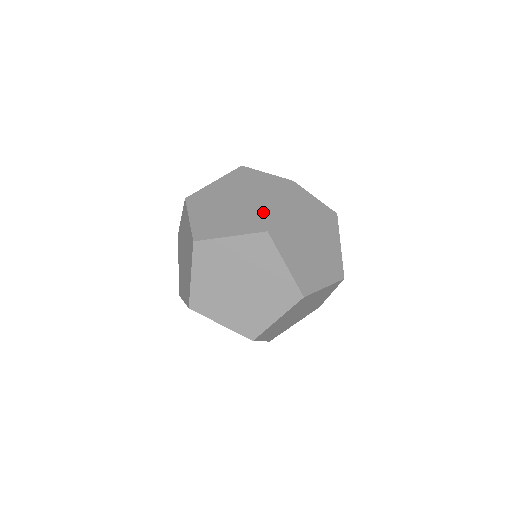
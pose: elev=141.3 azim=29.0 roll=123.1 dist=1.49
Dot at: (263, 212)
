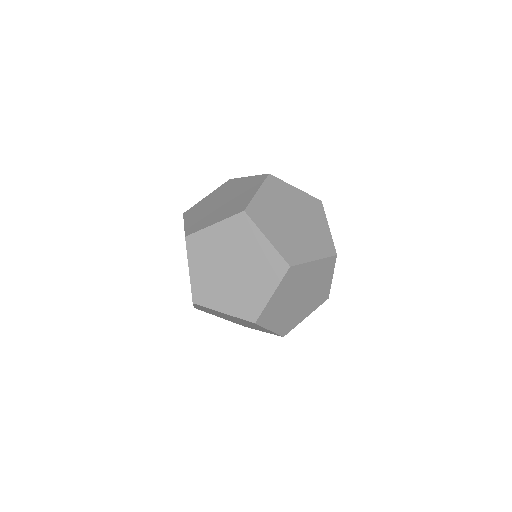
Dot at: (301, 250)
